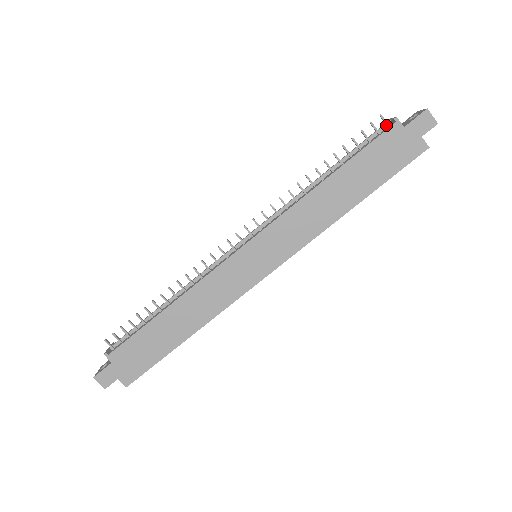
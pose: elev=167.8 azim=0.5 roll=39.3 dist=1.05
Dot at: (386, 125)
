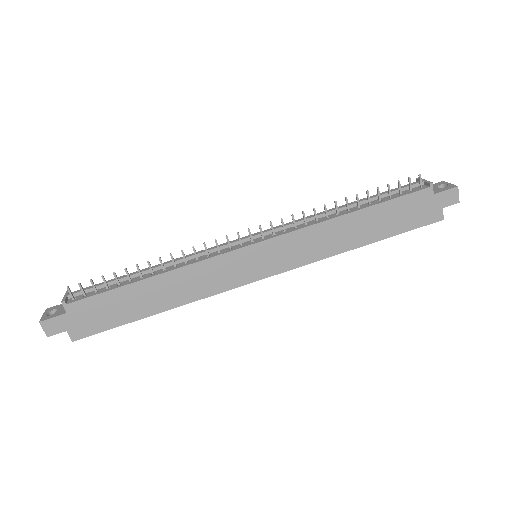
Dot at: (419, 185)
